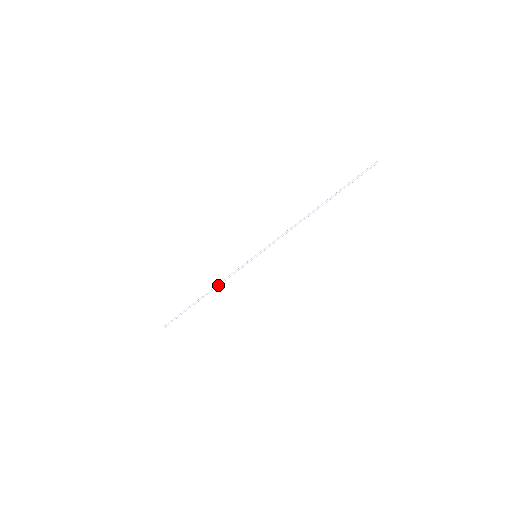
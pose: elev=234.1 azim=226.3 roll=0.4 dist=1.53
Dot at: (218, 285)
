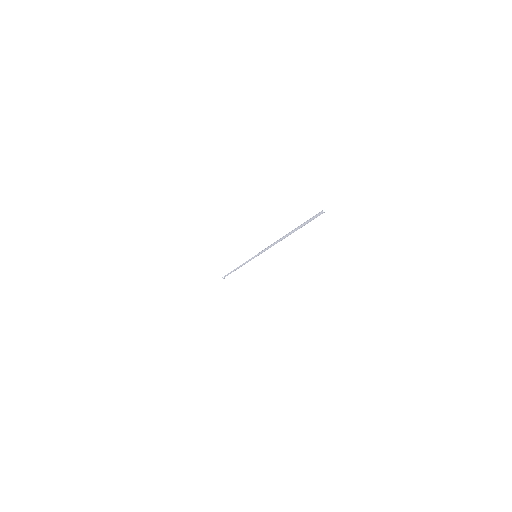
Dot at: (241, 266)
